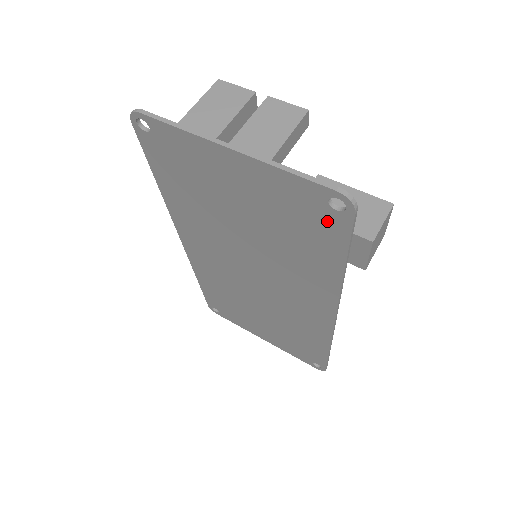
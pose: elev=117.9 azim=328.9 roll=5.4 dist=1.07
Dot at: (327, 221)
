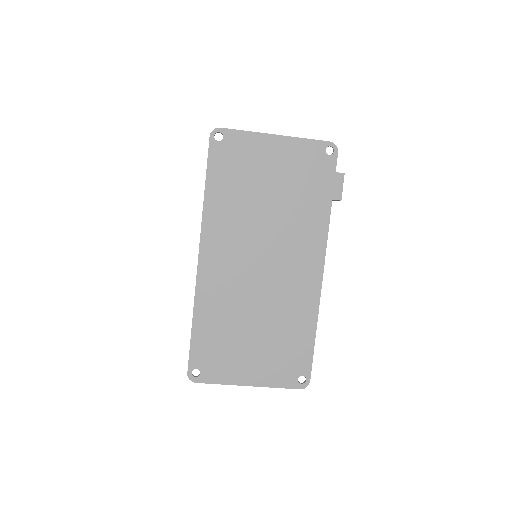
Dot at: (324, 165)
